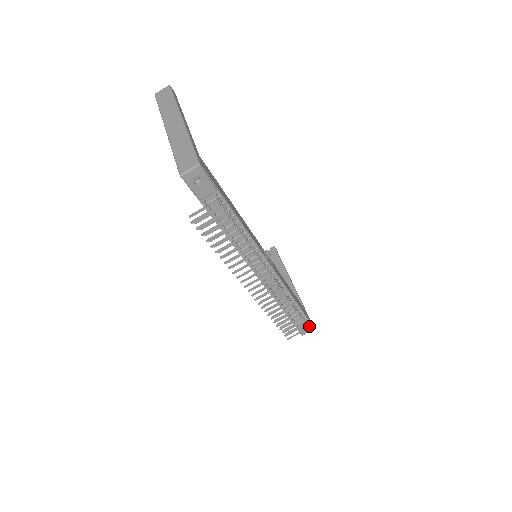
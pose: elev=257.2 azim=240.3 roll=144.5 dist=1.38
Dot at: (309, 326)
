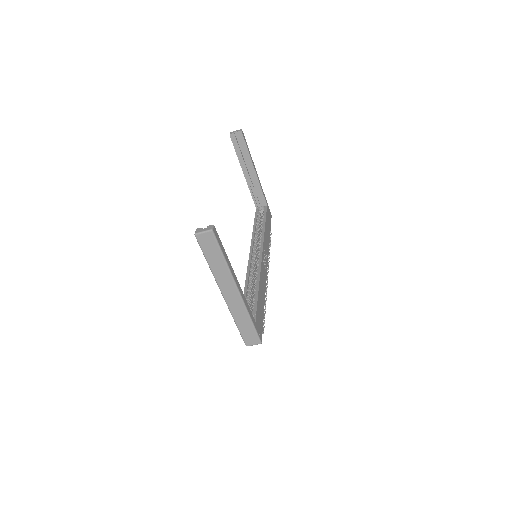
Dot at: occluded
